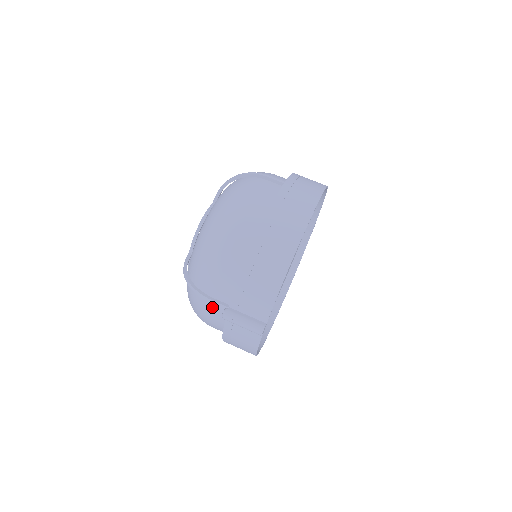
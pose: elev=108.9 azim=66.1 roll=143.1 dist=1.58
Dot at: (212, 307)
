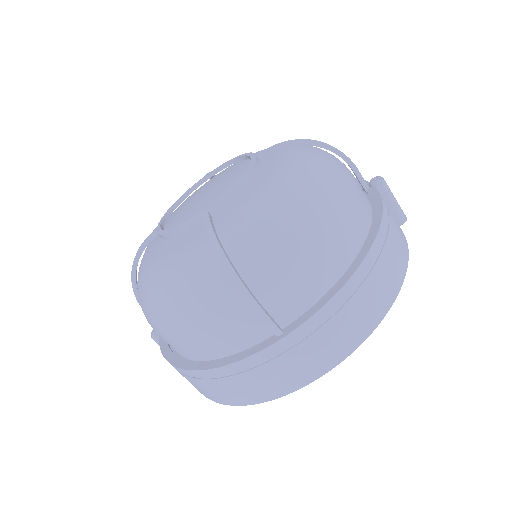
Dot at: occluded
